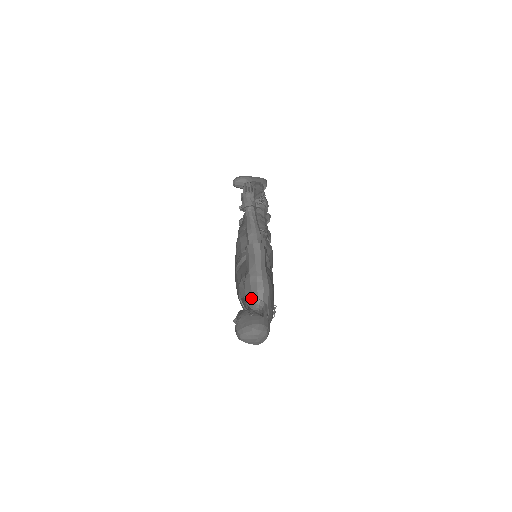
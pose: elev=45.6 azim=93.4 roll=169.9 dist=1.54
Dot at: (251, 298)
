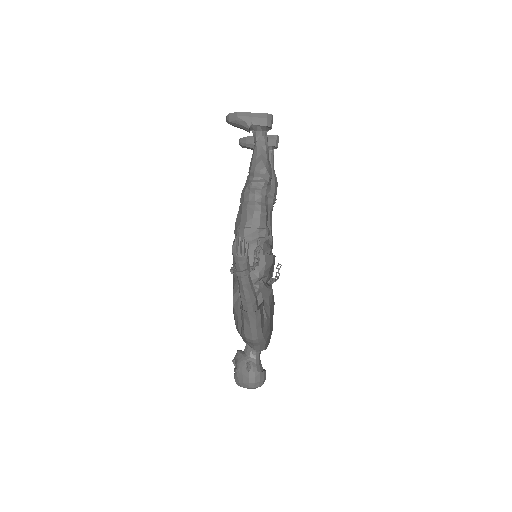
Dot at: occluded
